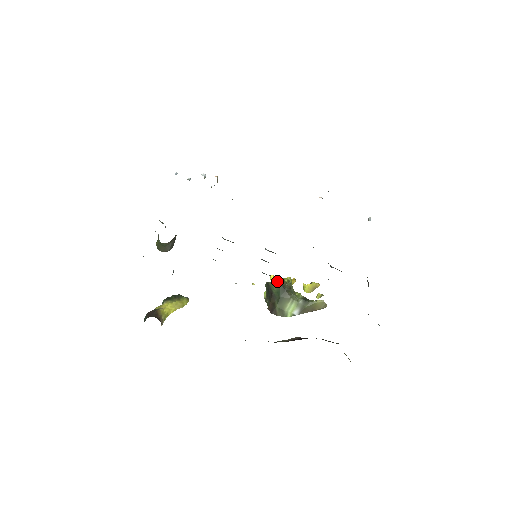
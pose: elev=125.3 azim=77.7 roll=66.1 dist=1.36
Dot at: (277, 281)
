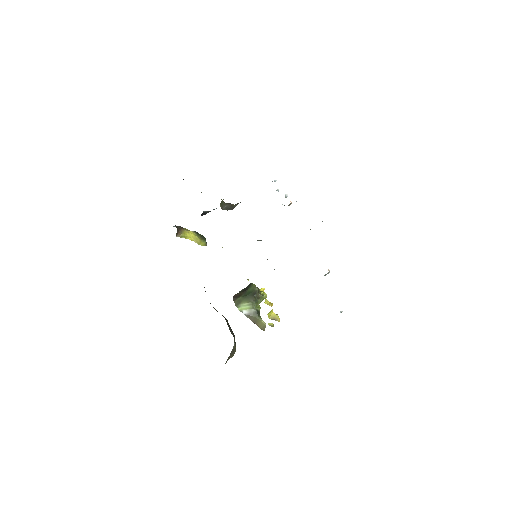
Dot at: occluded
